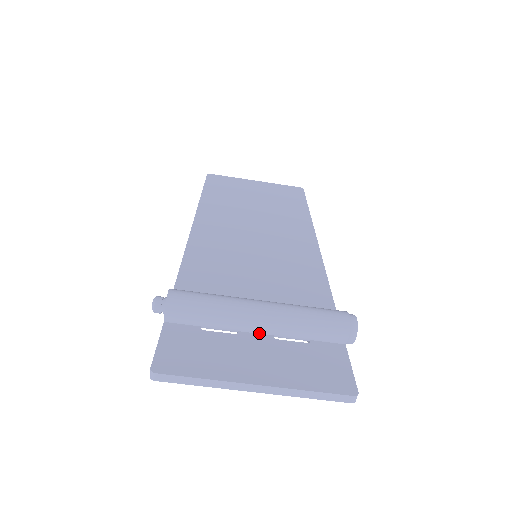
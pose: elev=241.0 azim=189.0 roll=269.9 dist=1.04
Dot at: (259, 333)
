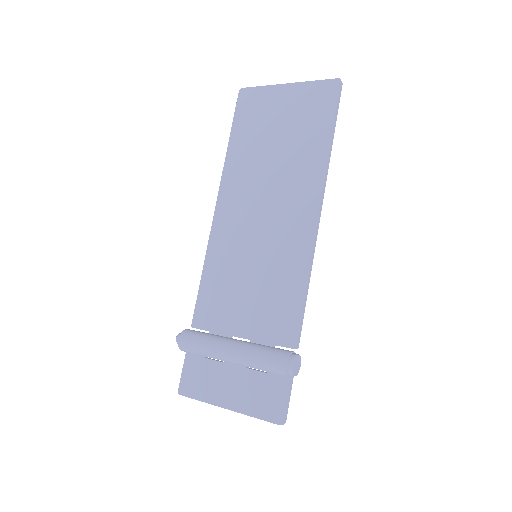
Dot at: occluded
